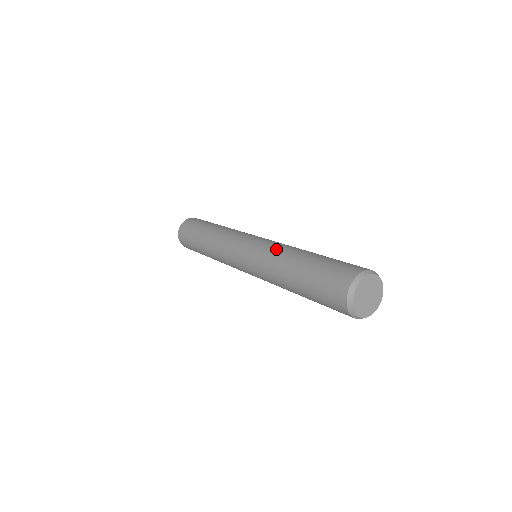
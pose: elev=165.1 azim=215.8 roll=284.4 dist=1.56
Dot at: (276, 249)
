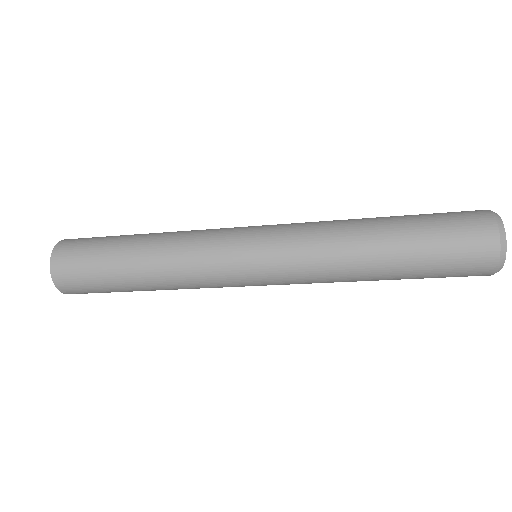
Dot at: (322, 232)
